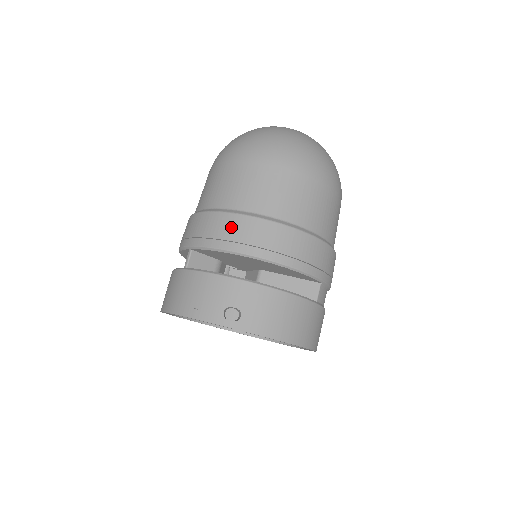
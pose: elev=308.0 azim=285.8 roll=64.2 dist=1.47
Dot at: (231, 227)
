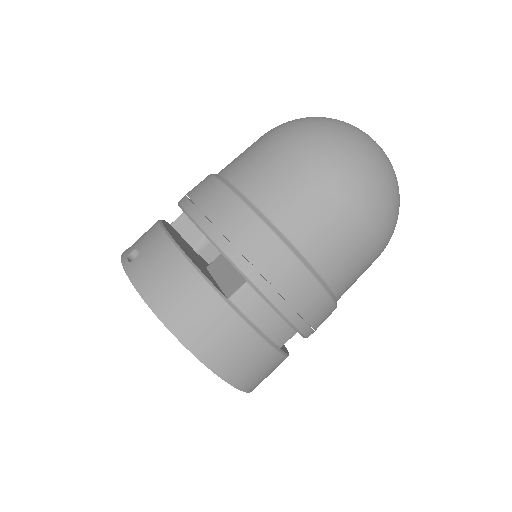
Dot at: (198, 185)
